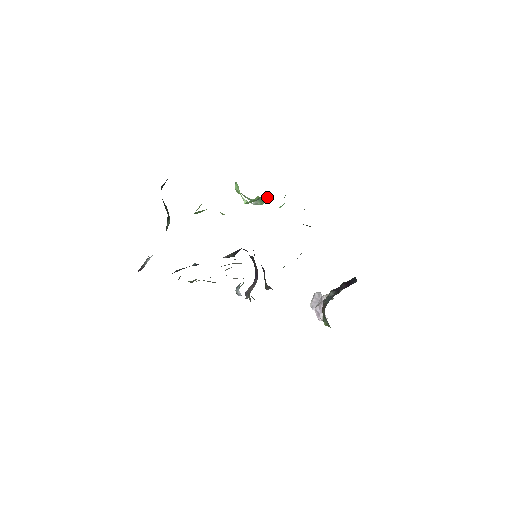
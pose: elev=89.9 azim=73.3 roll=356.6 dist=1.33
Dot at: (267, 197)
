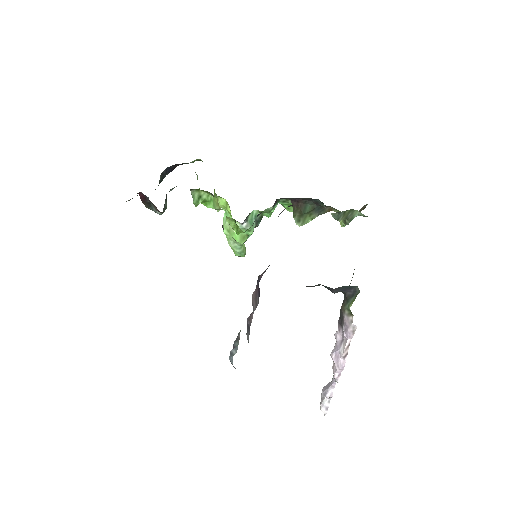
Dot at: (256, 225)
